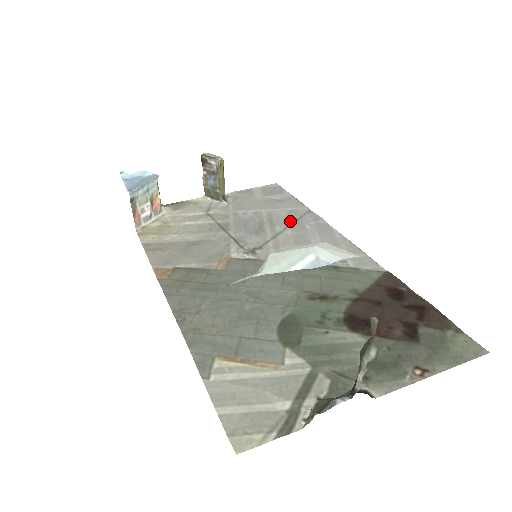
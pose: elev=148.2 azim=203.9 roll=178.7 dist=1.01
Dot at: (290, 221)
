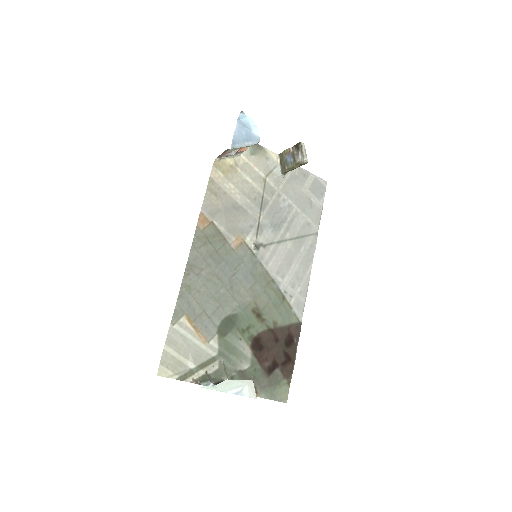
Dot at: (299, 234)
